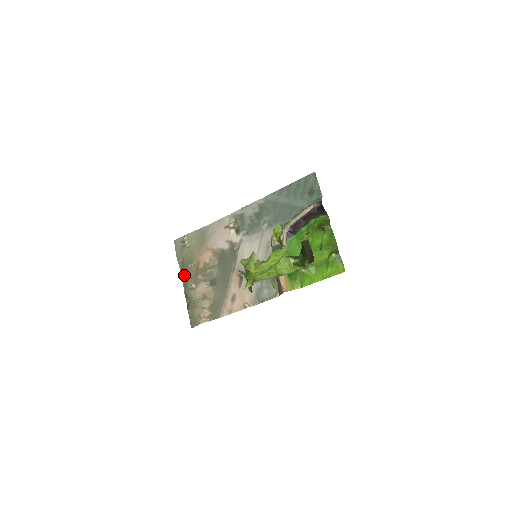
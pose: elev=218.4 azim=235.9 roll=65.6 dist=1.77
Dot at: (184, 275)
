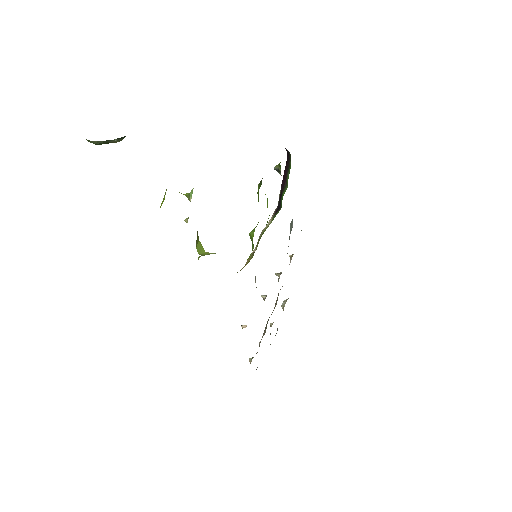
Dot at: occluded
